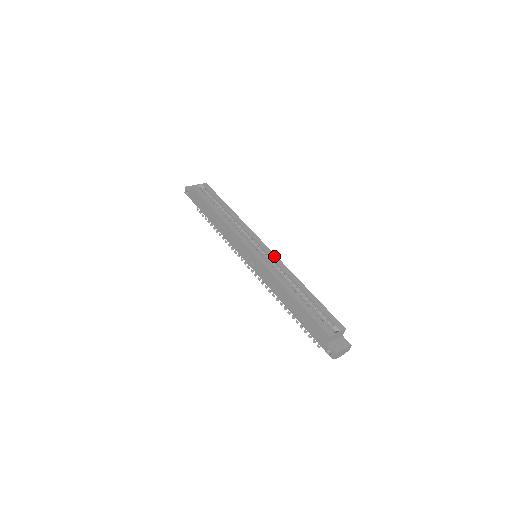
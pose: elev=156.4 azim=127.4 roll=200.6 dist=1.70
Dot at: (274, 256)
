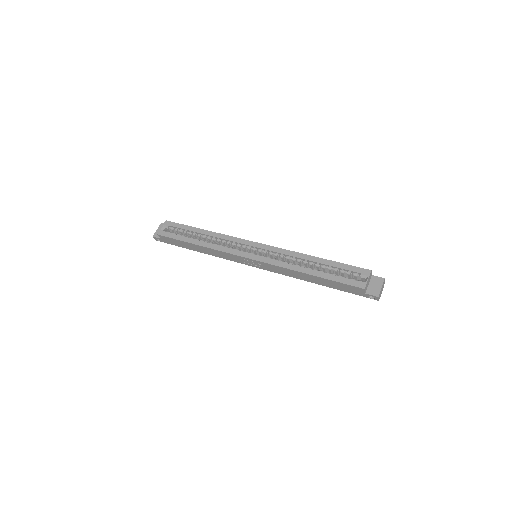
Dot at: (270, 248)
